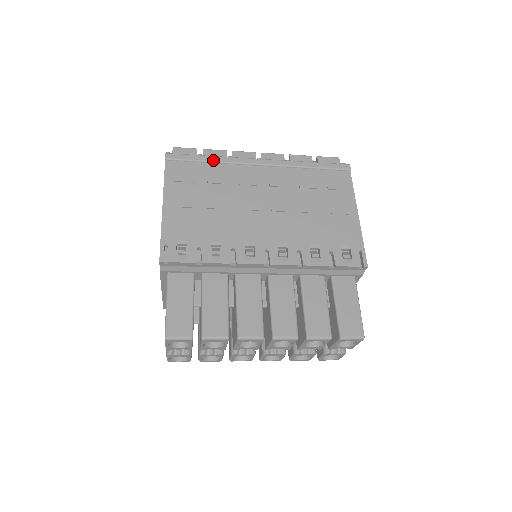
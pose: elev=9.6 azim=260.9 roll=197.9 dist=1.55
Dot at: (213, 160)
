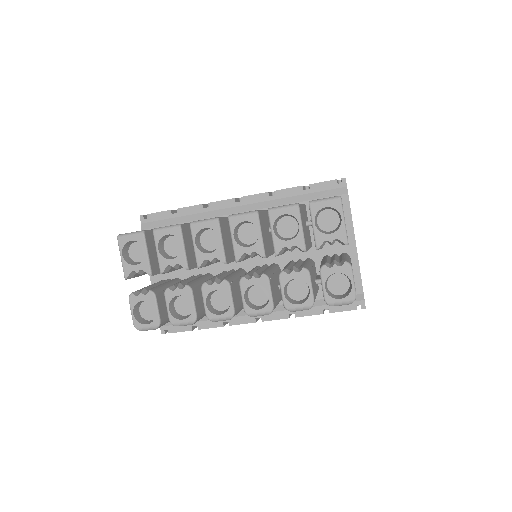
Dot at: occluded
